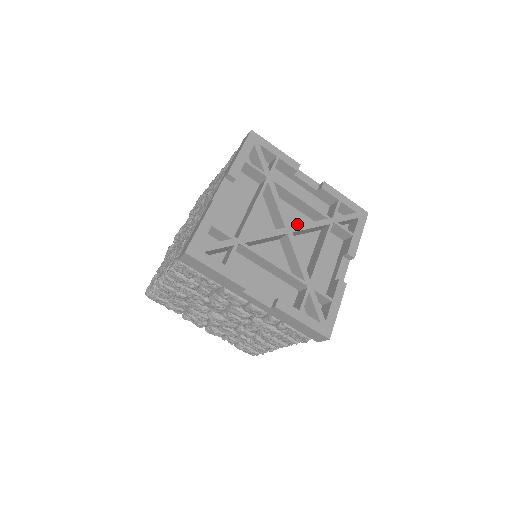
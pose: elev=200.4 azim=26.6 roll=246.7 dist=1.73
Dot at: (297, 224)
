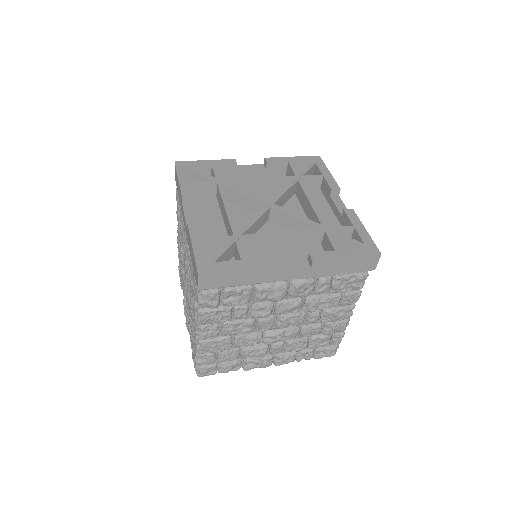
Dot at: occluded
